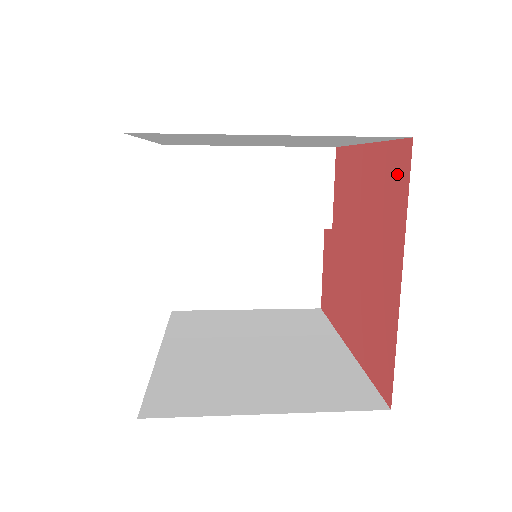
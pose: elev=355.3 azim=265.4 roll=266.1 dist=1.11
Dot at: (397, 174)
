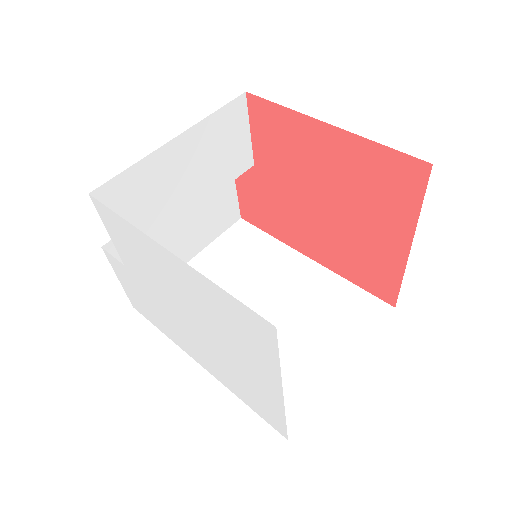
Dot at: (402, 178)
